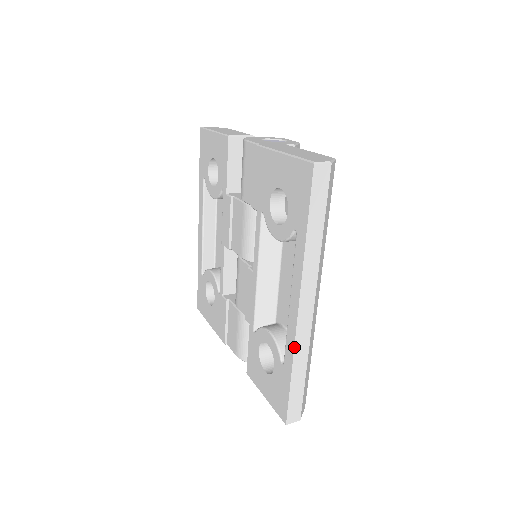
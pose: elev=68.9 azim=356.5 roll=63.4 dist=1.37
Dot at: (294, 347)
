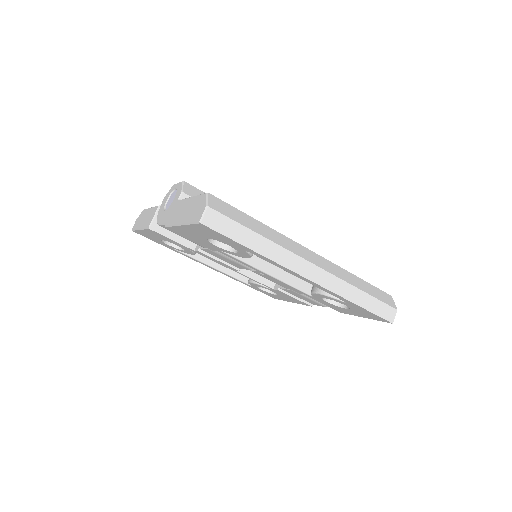
Dot at: (336, 294)
